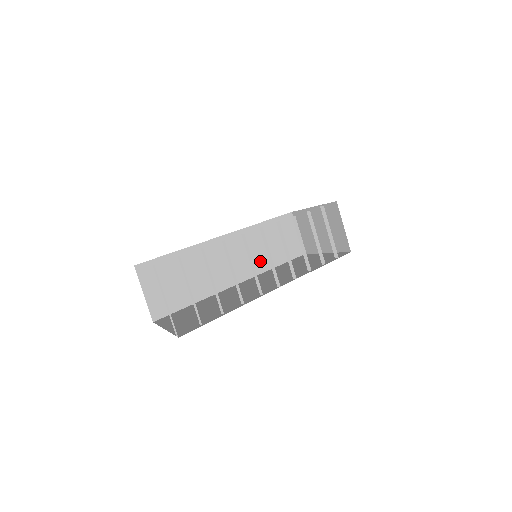
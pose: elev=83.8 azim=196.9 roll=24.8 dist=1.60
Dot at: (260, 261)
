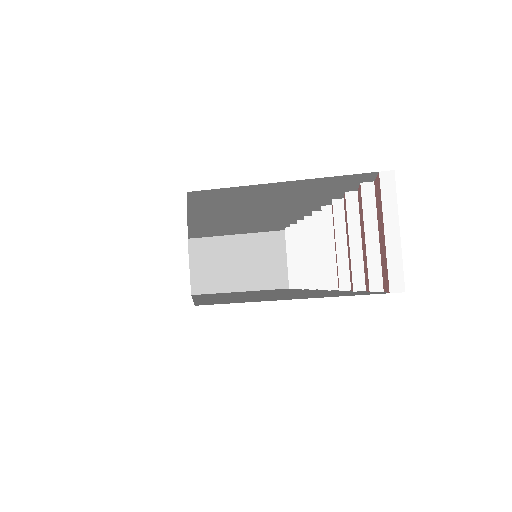
Dot at: occluded
